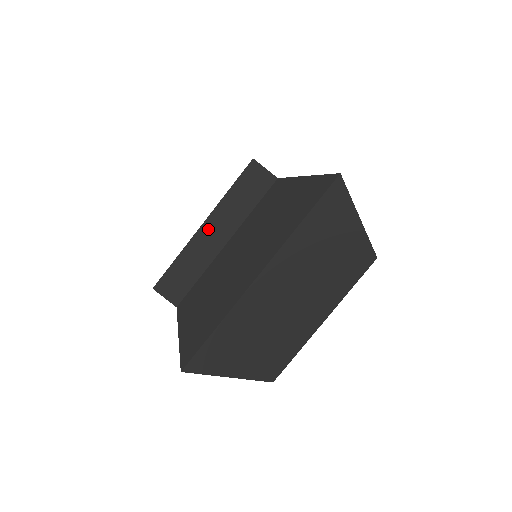
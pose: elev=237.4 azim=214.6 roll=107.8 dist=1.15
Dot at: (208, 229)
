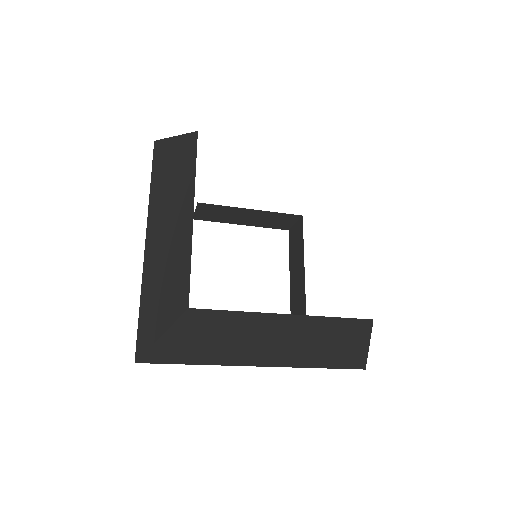
Dot at: occluded
